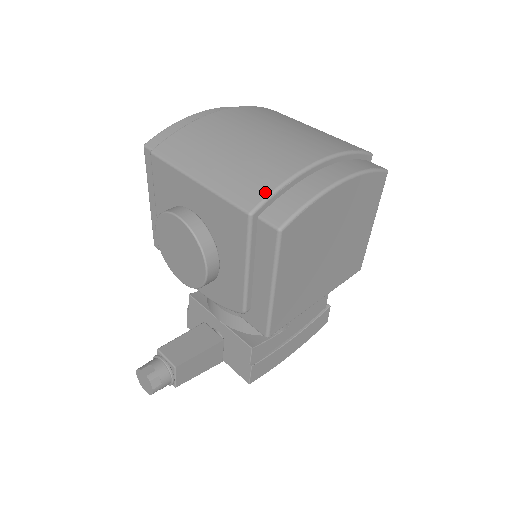
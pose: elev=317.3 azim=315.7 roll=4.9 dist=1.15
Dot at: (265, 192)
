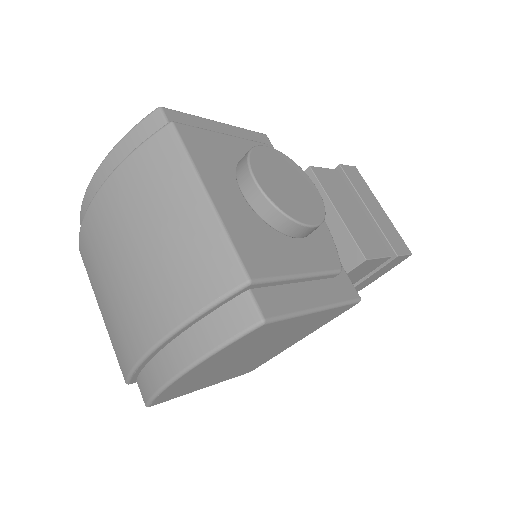
Dot at: (125, 371)
